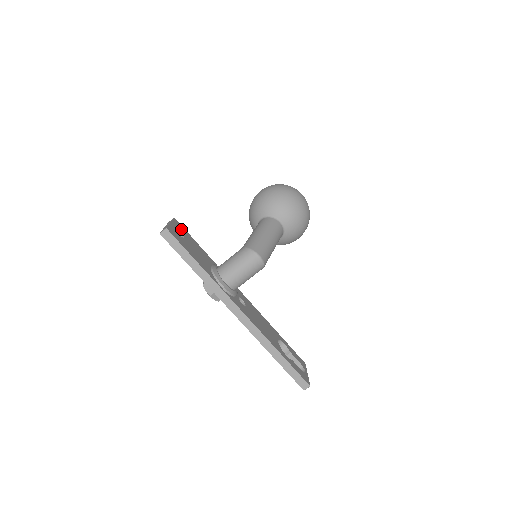
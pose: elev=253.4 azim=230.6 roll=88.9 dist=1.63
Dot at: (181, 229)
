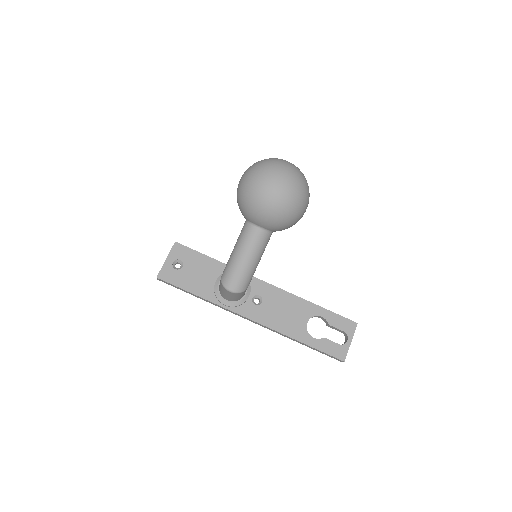
Dot at: (182, 254)
